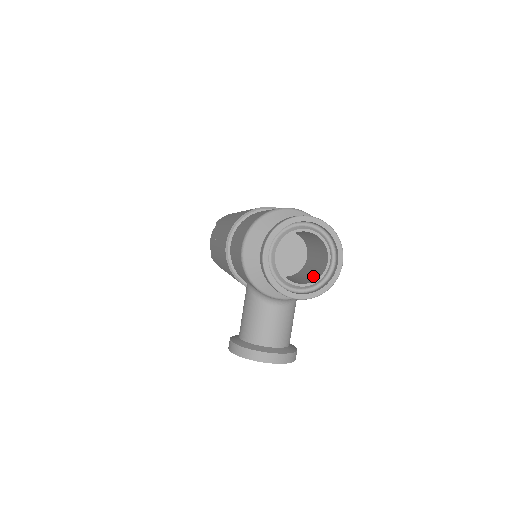
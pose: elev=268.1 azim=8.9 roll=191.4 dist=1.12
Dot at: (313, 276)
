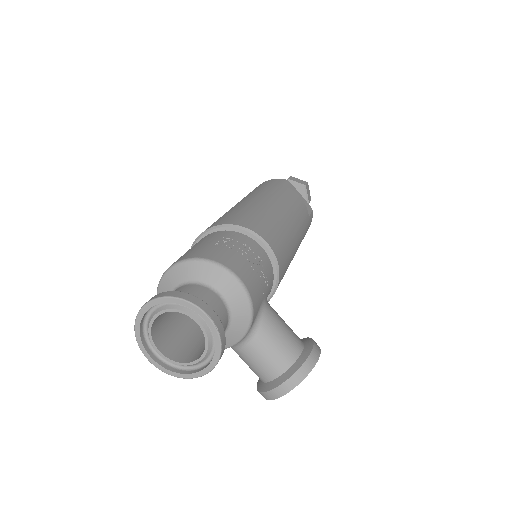
Dot at: occluded
